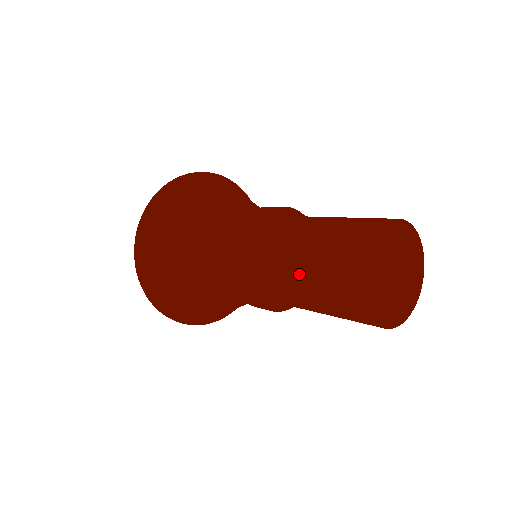
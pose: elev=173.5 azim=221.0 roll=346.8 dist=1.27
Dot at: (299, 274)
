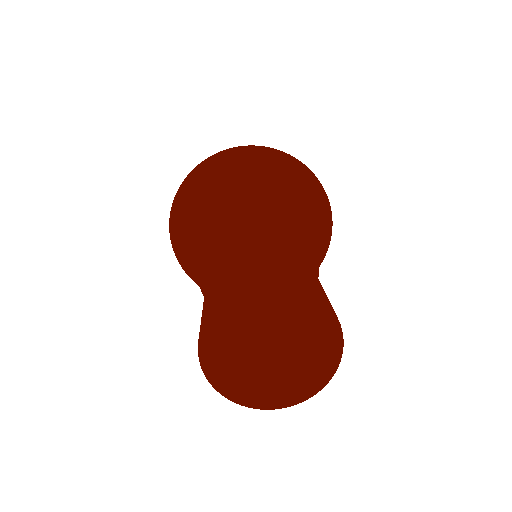
Dot at: (204, 295)
